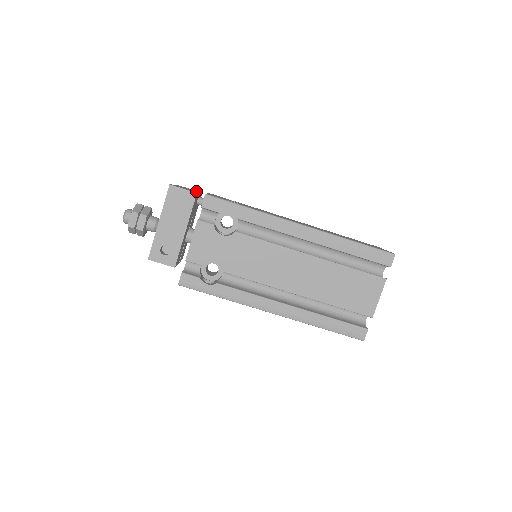
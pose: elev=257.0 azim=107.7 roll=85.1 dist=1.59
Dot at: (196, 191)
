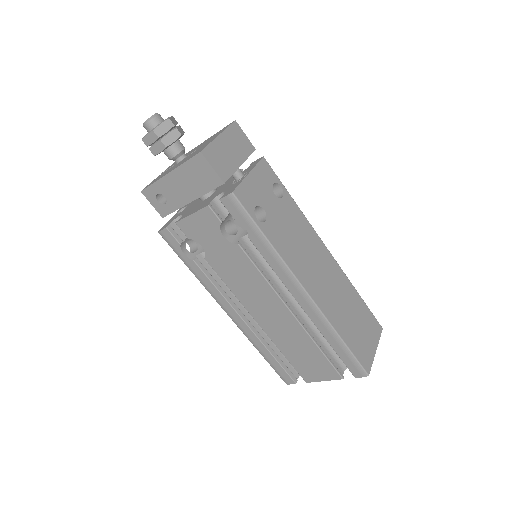
Dot at: (243, 153)
